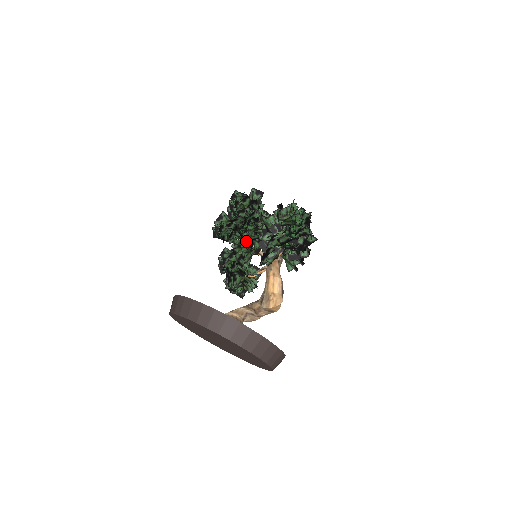
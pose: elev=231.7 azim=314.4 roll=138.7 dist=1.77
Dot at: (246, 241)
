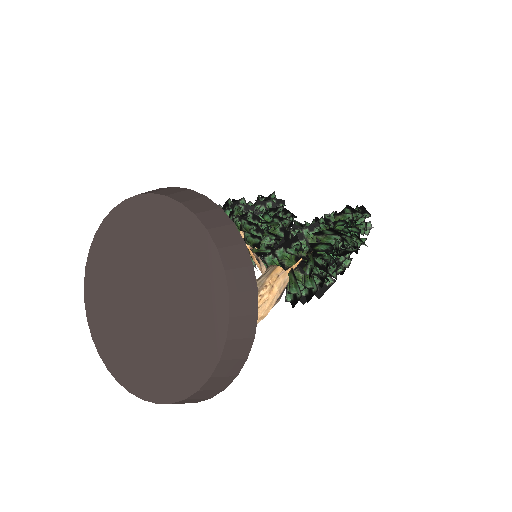
Dot at: occluded
